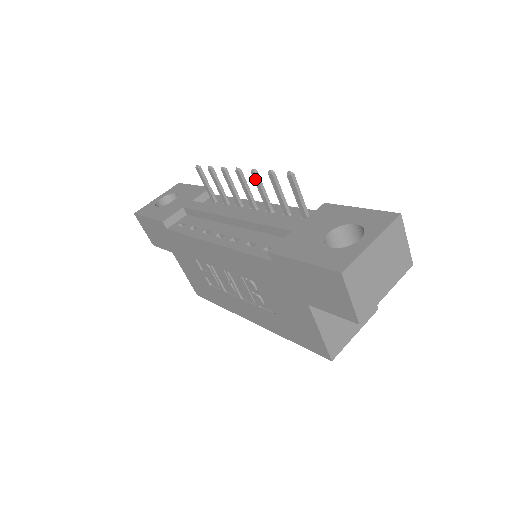
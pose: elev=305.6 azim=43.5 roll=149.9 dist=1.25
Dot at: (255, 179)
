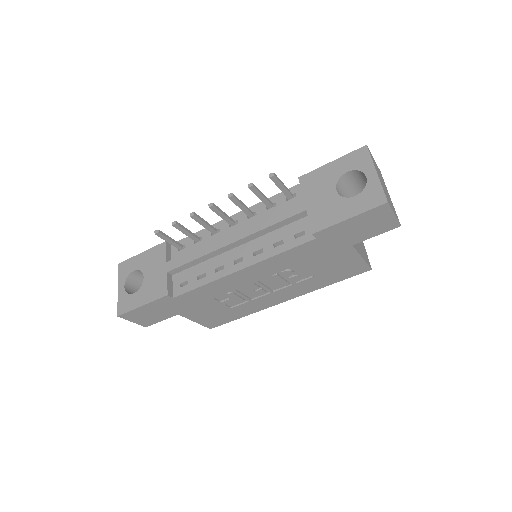
Dot at: (234, 201)
